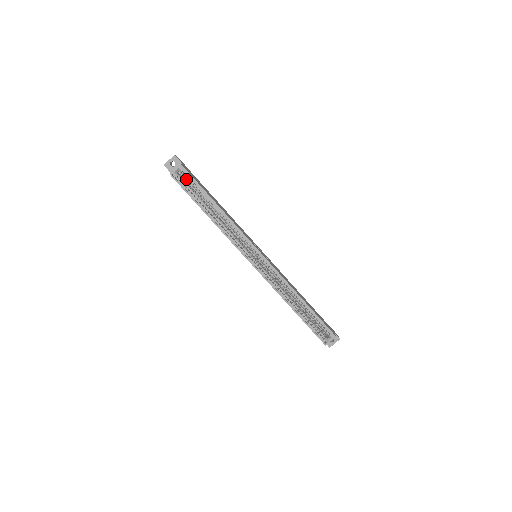
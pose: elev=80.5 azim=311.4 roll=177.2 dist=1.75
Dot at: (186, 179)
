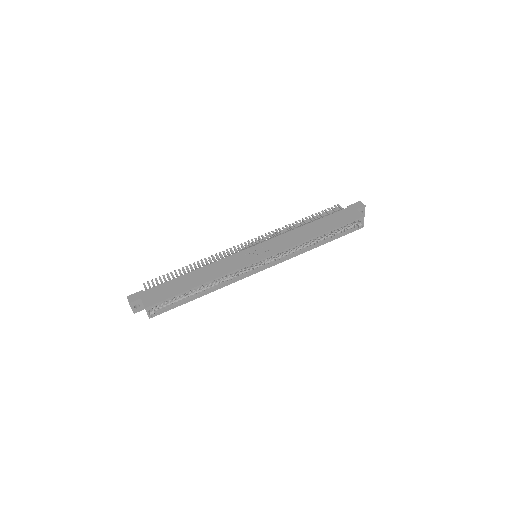
Dot at: occluded
